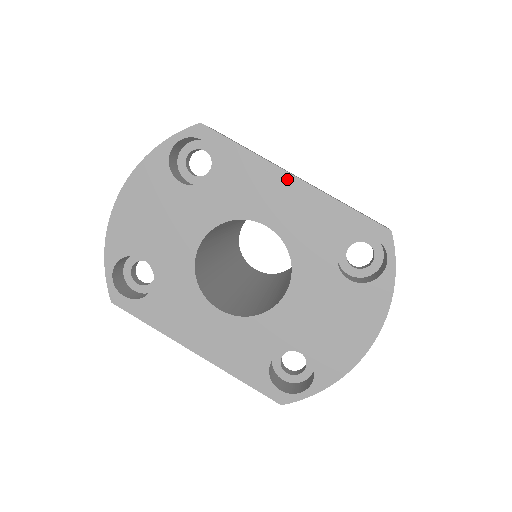
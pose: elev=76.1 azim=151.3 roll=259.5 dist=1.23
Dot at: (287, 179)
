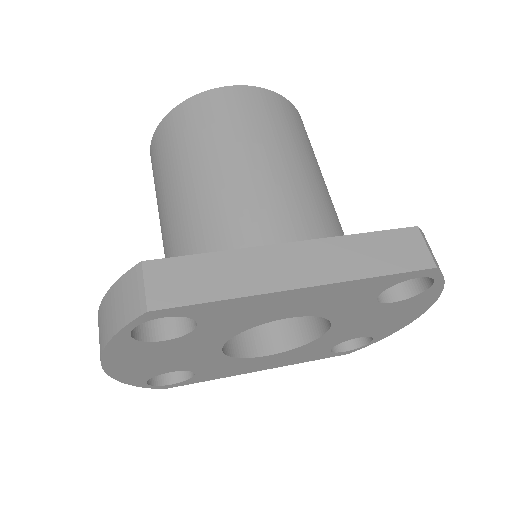
Dot at: (295, 293)
